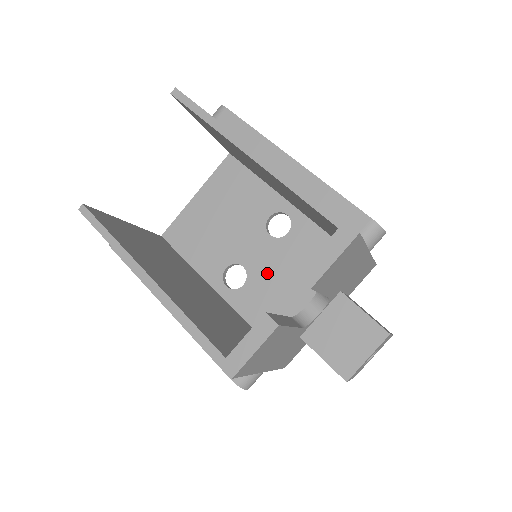
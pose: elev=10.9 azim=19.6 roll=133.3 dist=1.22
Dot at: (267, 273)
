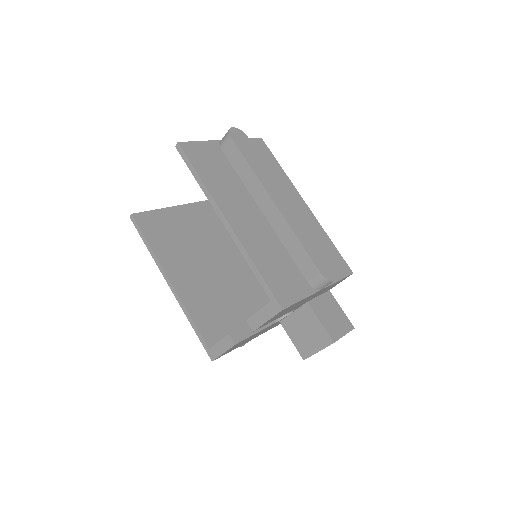
Dot at: occluded
